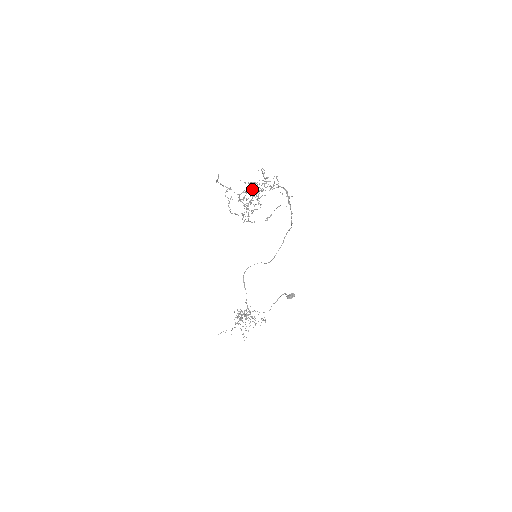
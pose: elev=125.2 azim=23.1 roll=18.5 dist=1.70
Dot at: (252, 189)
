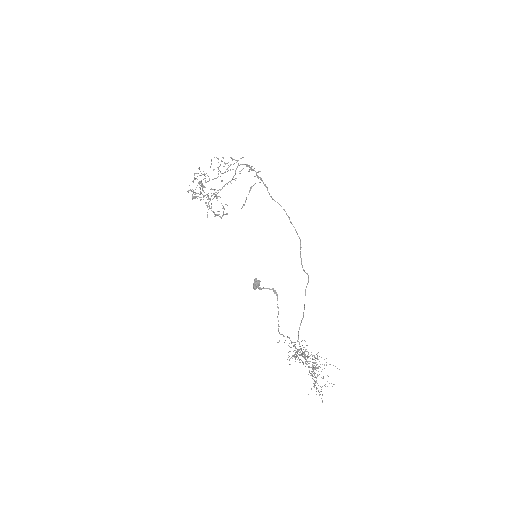
Dot at: (197, 179)
